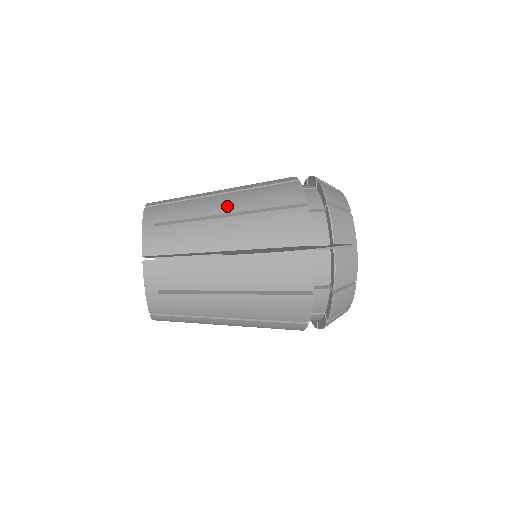
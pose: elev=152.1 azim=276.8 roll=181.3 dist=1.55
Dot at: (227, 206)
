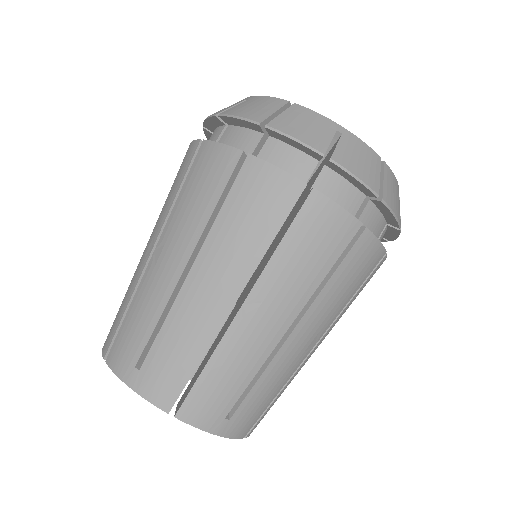
Dot at: (175, 259)
